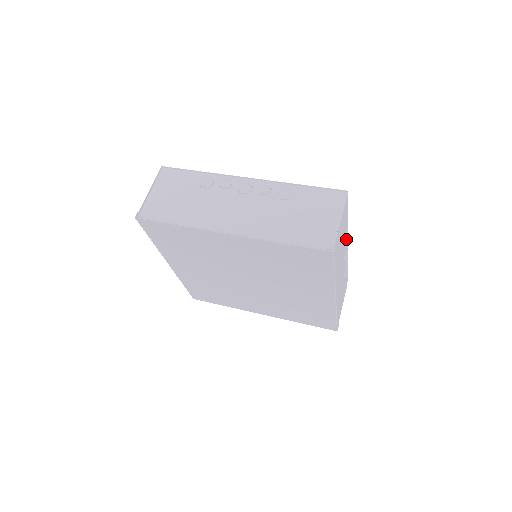
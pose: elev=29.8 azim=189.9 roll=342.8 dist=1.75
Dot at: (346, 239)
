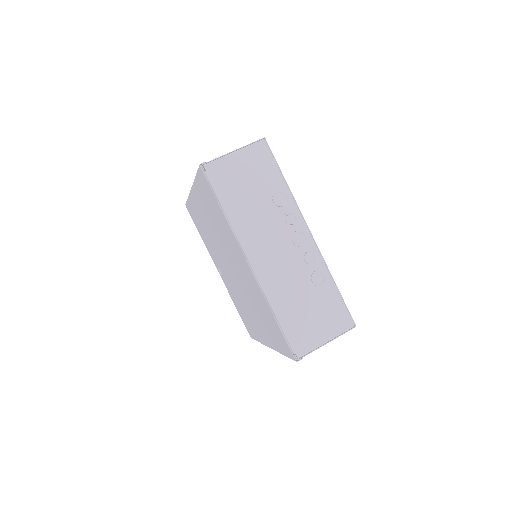
Dot at: occluded
